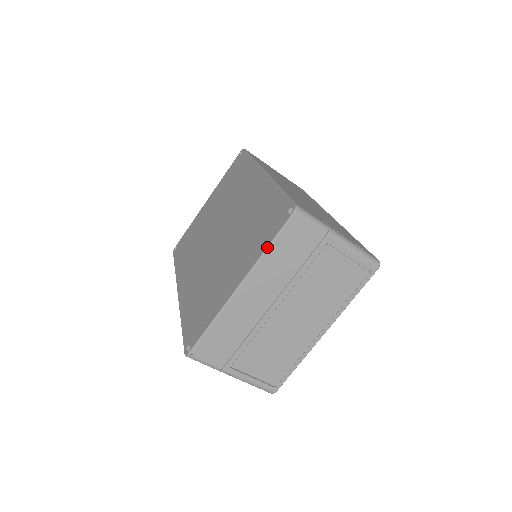
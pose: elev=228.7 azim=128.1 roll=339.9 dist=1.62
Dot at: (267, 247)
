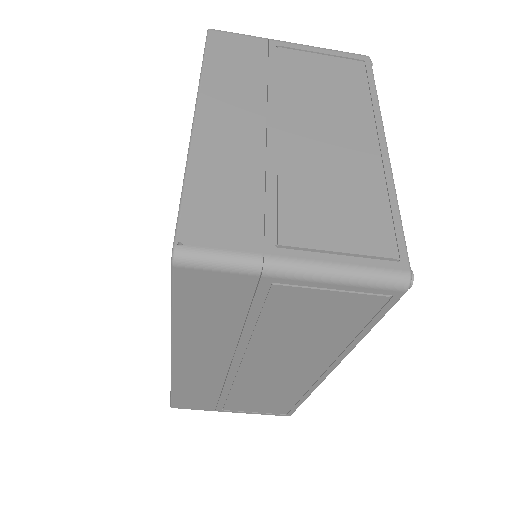
Dot at: (201, 67)
